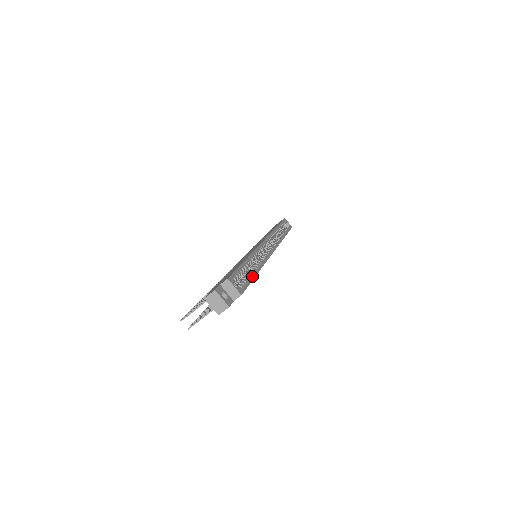
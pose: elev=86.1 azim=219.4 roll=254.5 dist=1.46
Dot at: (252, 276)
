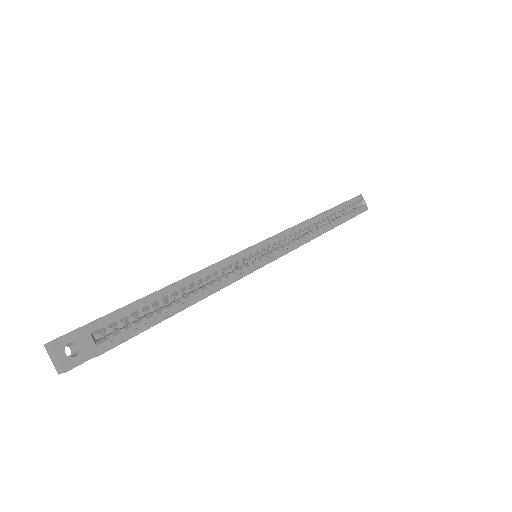
Dot at: (167, 313)
